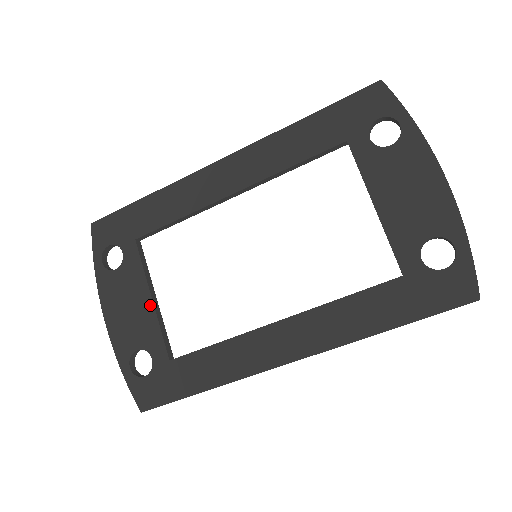
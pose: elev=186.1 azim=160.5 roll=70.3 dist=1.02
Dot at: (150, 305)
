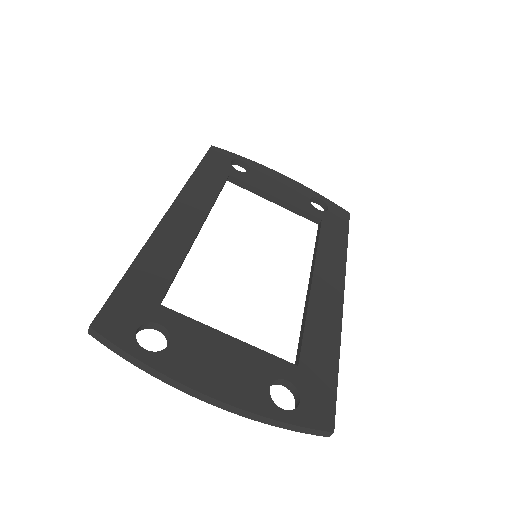
Dot at: (235, 342)
